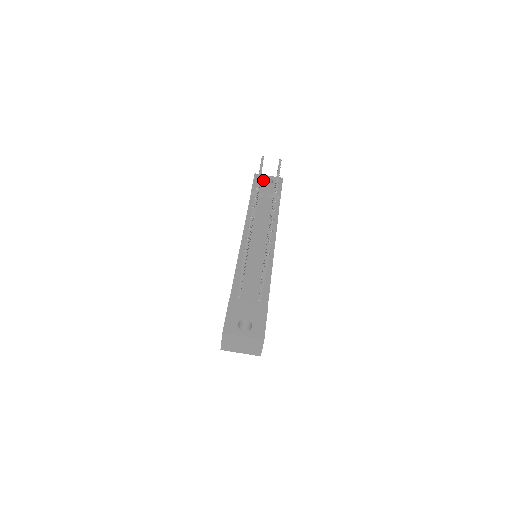
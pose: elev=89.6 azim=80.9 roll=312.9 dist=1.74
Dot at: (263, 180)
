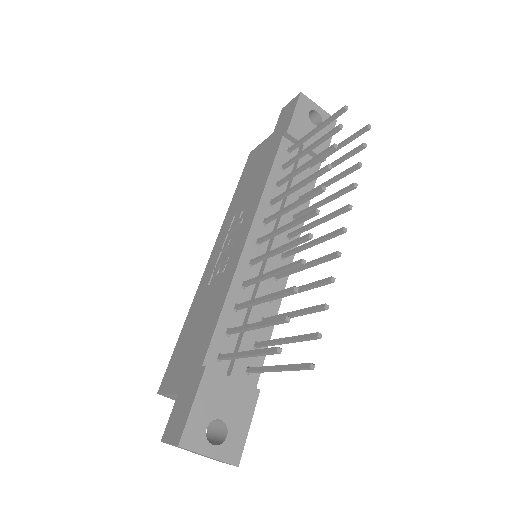
Dot at: (309, 111)
